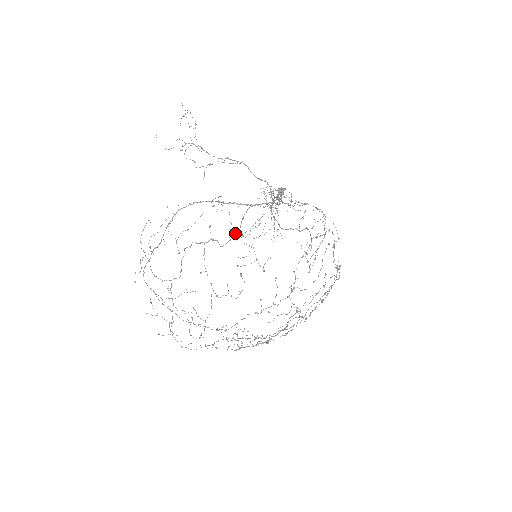
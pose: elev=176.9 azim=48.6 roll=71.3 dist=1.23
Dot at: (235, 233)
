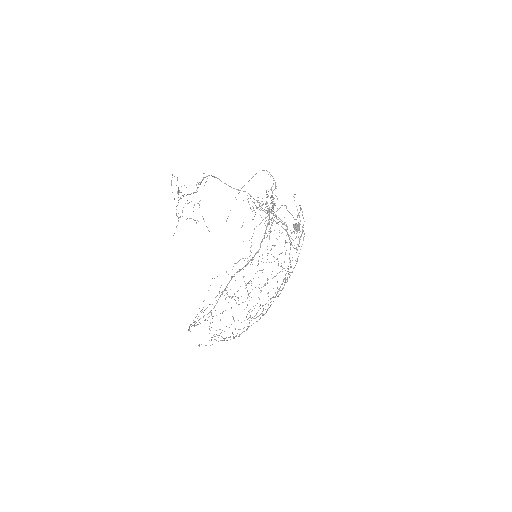
Dot at: (263, 269)
